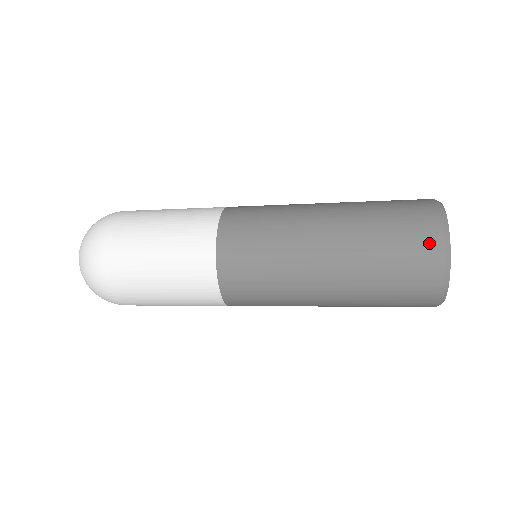
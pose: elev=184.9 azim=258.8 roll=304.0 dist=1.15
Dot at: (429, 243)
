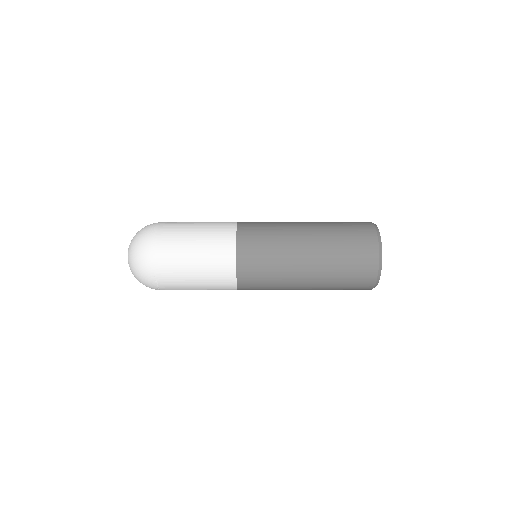
Dot at: (370, 253)
